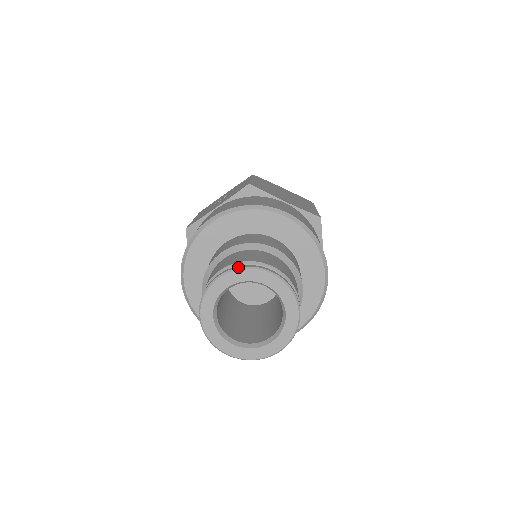
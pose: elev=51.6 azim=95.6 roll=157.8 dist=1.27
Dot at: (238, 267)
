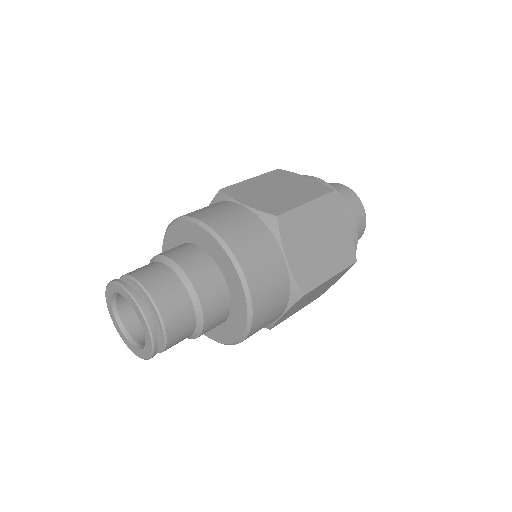
Dot at: (110, 281)
